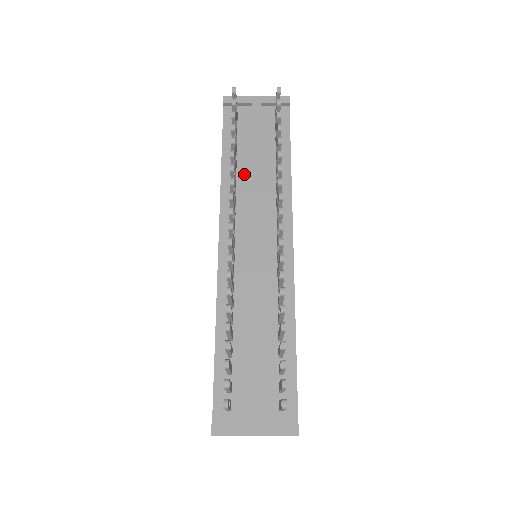
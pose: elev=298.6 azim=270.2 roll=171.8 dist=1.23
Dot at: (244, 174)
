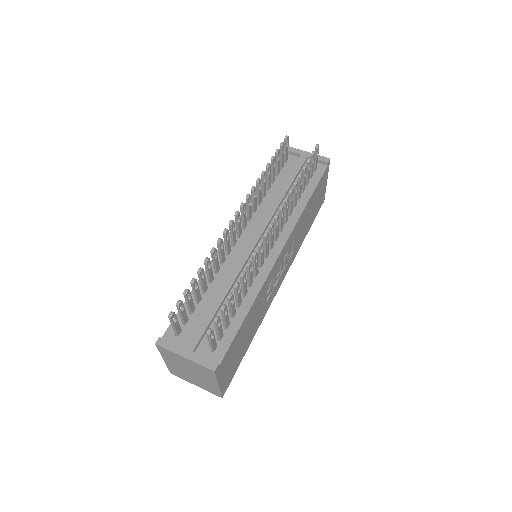
Dot at: (272, 196)
